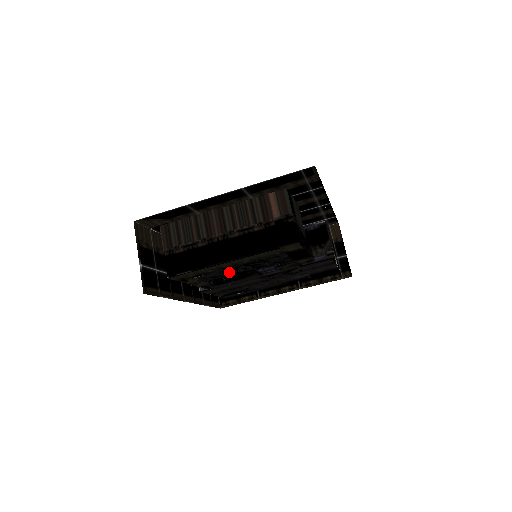
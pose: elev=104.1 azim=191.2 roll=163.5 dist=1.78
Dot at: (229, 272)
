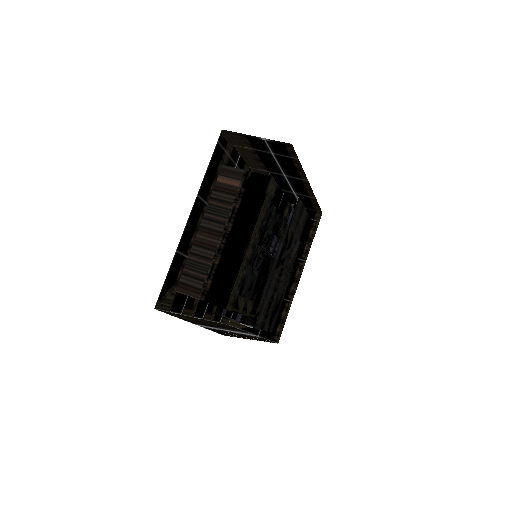
Dot at: (255, 270)
